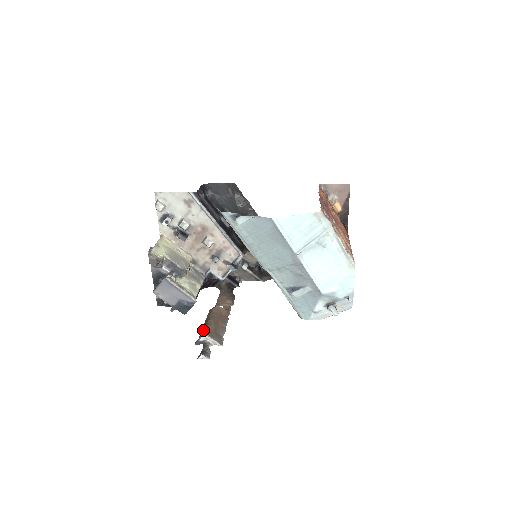
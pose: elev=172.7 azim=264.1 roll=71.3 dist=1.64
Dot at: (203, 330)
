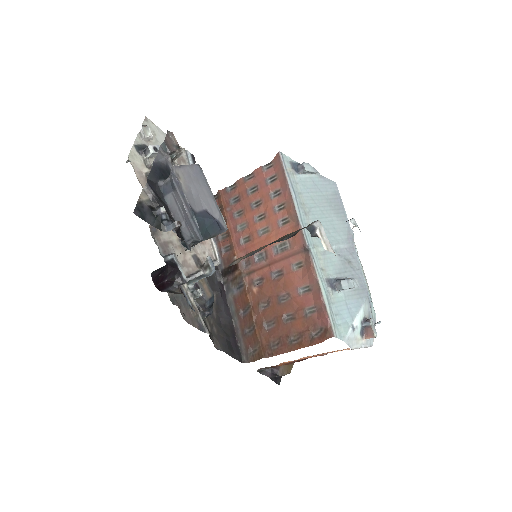
Dot at: (295, 231)
